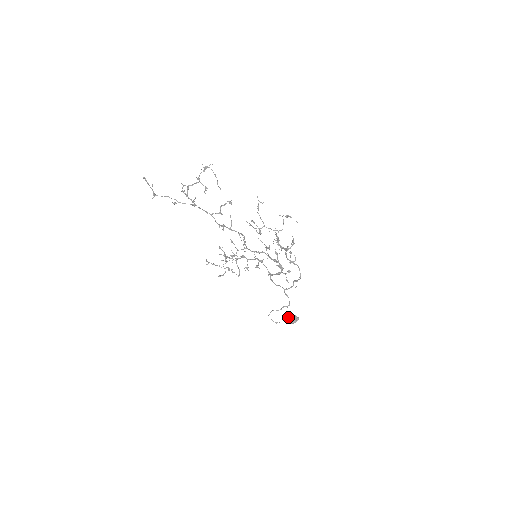
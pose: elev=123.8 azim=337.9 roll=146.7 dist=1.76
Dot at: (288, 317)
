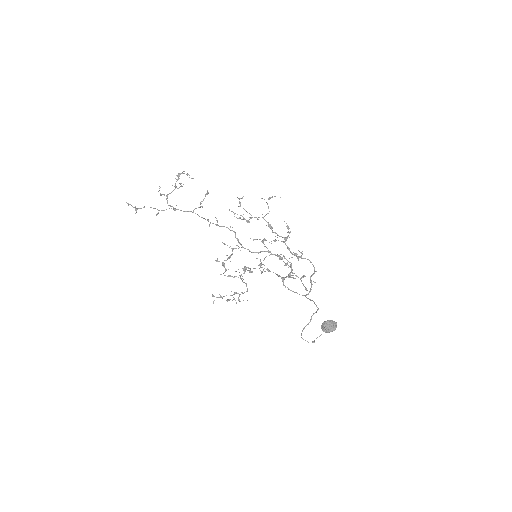
Dot at: (322, 324)
